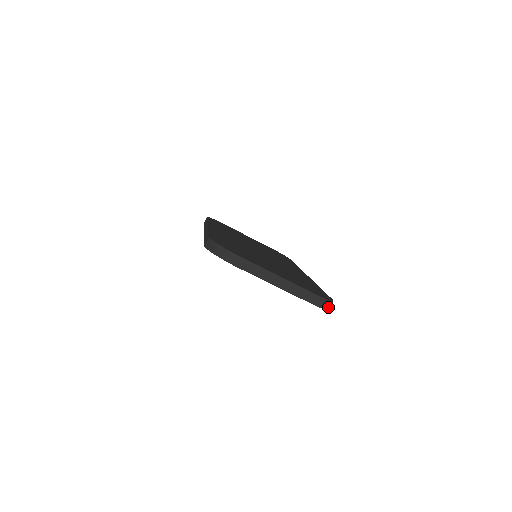
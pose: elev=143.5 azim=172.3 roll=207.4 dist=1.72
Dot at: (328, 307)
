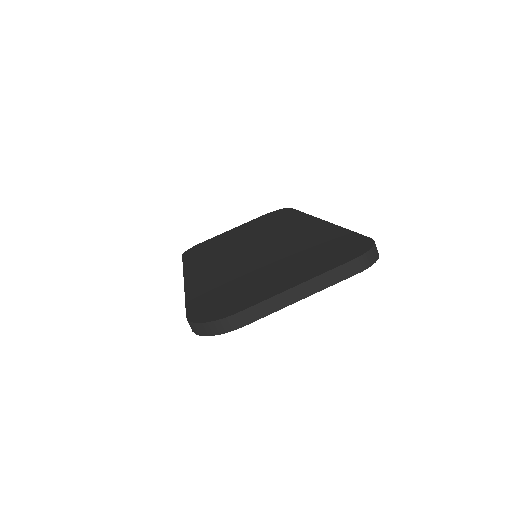
Dot at: (376, 255)
